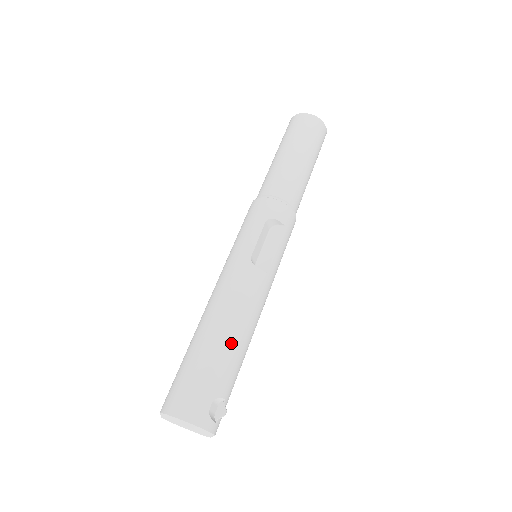
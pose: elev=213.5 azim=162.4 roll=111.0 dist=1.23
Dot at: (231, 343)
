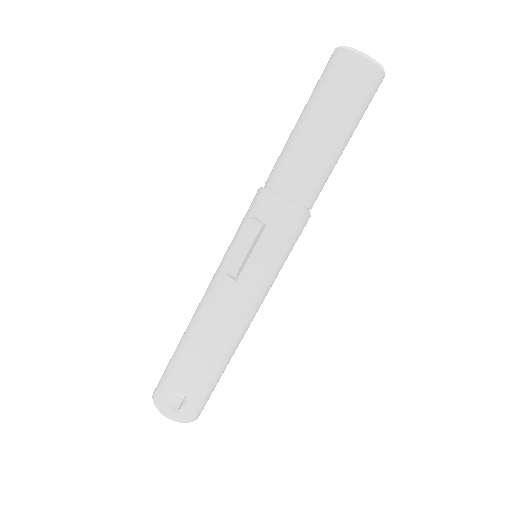
Dot at: (191, 347)
